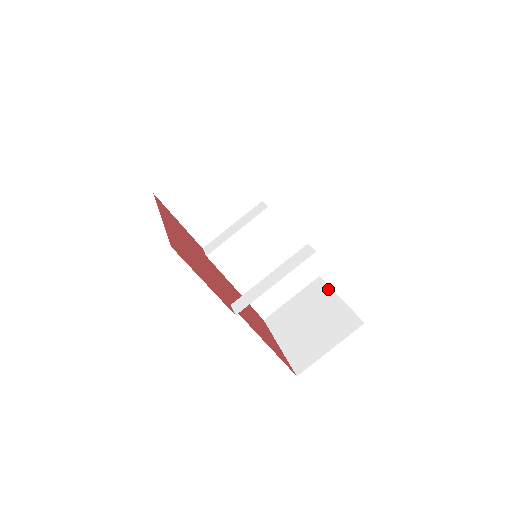
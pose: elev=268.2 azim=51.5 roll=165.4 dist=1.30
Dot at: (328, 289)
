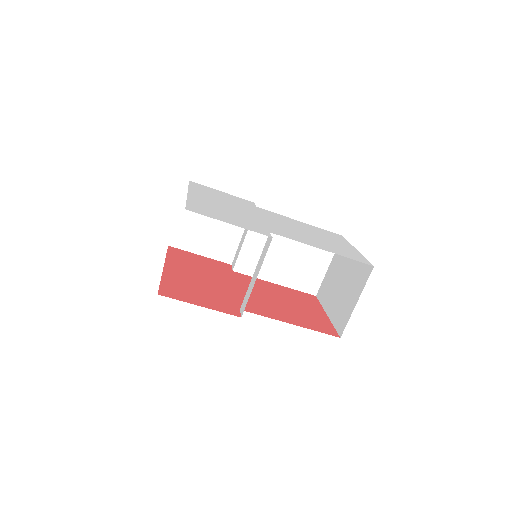
Dot at: occluded
